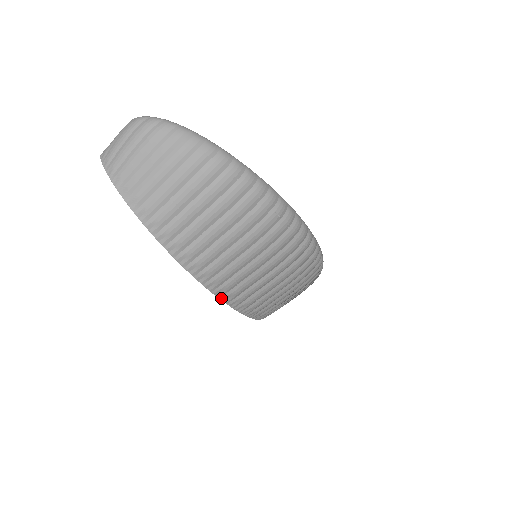
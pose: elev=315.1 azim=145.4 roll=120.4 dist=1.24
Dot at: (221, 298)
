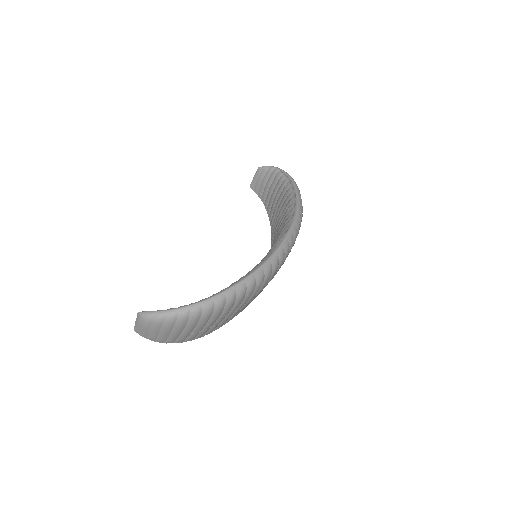
Dot at: occluded
